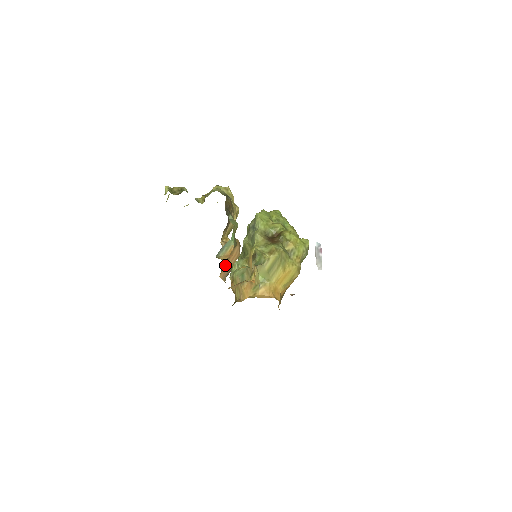
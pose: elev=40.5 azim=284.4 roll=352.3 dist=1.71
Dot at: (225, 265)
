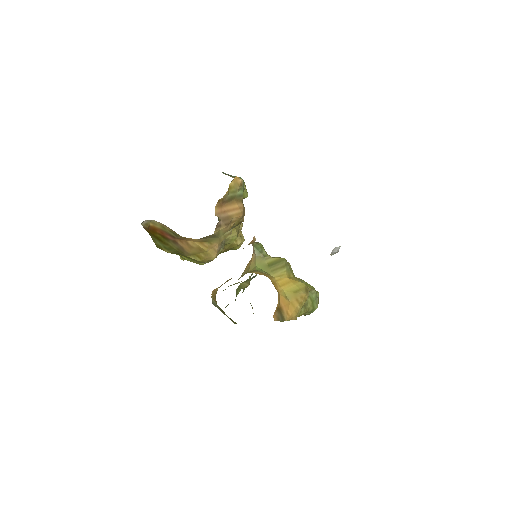
Dot at: (224, 206)
